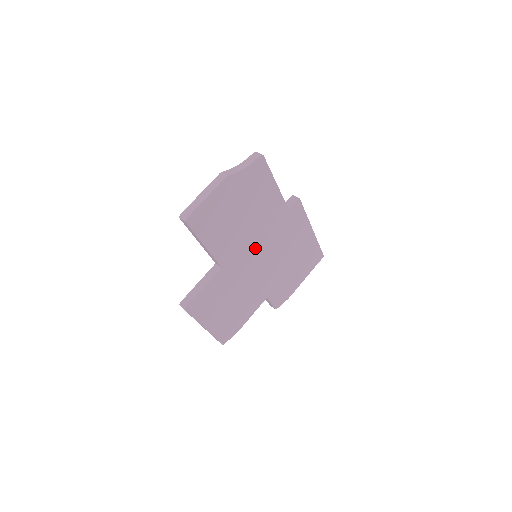
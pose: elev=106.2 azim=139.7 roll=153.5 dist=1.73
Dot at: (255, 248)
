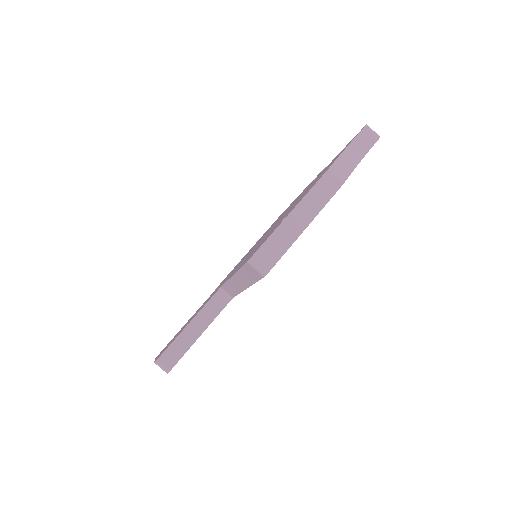
Dot at: occluded
